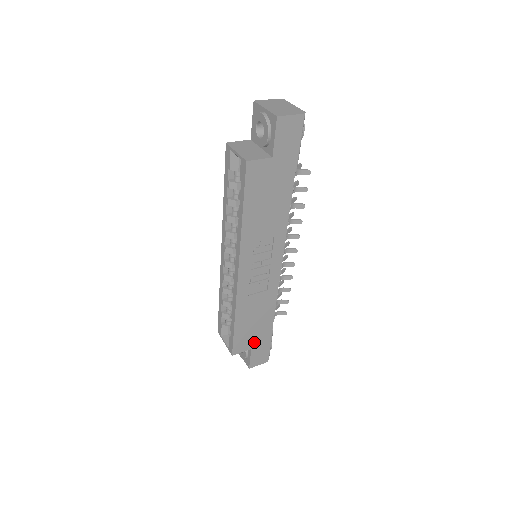
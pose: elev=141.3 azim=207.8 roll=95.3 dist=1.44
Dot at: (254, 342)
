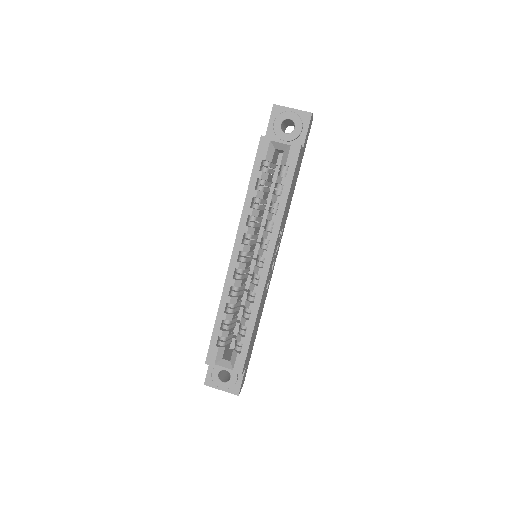
Dot at: (248, 357)
